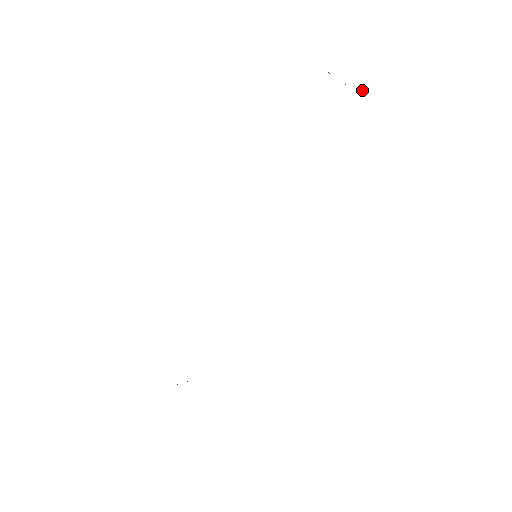
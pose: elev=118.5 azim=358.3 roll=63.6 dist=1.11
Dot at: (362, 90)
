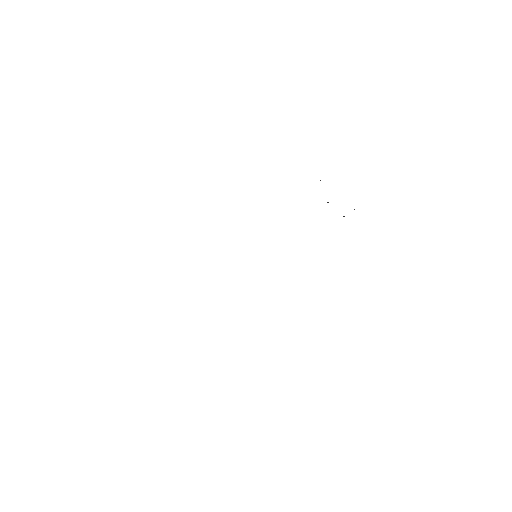
Dot at: occluded
